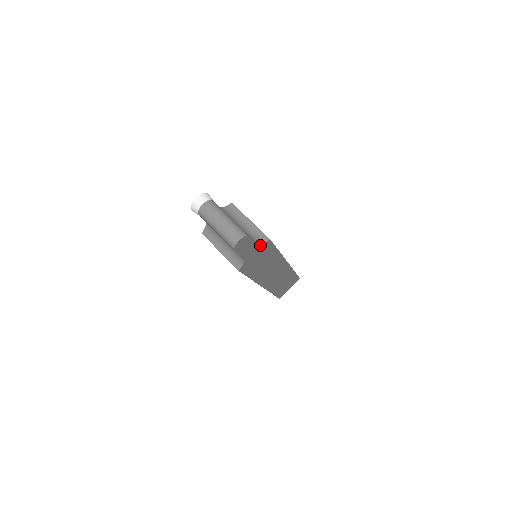
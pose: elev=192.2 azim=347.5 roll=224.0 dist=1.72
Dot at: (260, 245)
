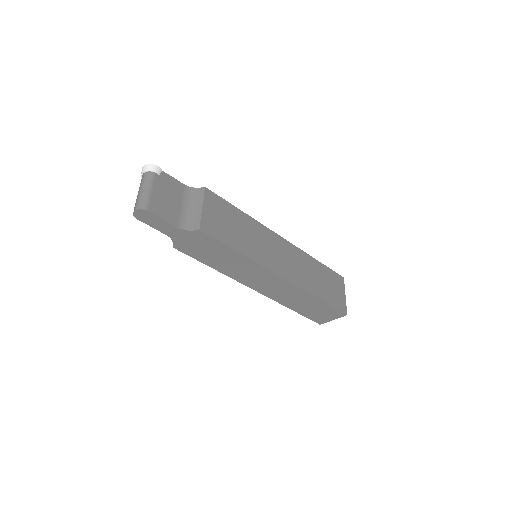
Dot at: (186, 230)
